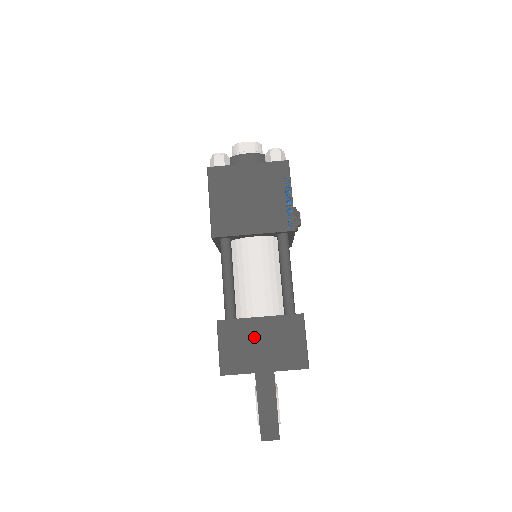
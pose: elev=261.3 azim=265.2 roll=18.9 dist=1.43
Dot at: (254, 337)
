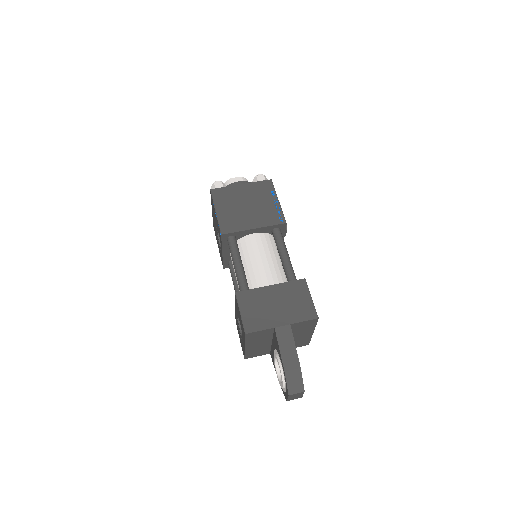
Dot at: (268, 301)
